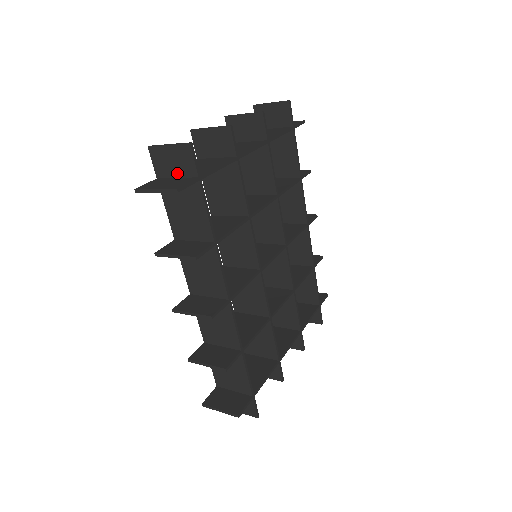
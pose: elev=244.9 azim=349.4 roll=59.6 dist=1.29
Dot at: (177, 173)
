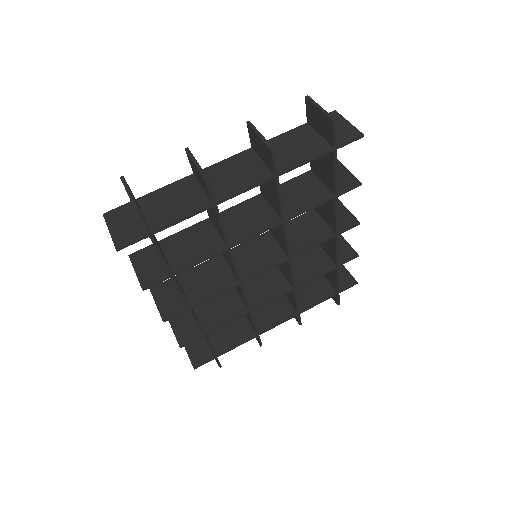
Dot at: occluded
